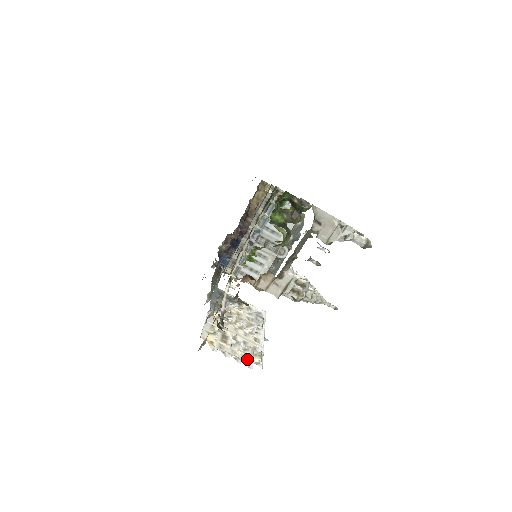
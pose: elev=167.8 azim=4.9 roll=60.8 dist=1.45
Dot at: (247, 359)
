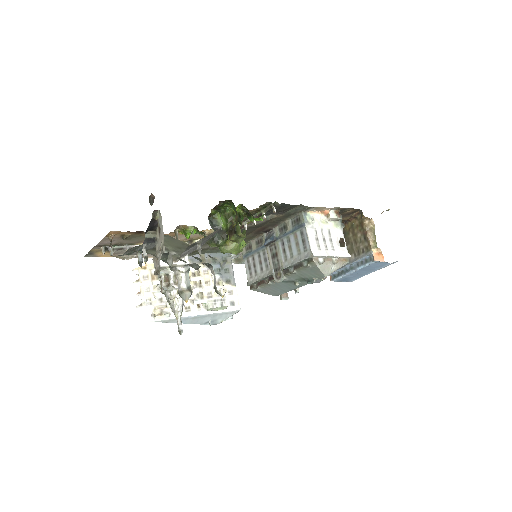
Dot at: (147, 303)
